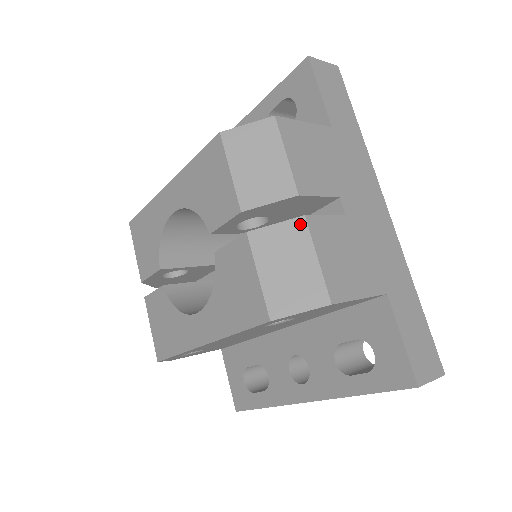
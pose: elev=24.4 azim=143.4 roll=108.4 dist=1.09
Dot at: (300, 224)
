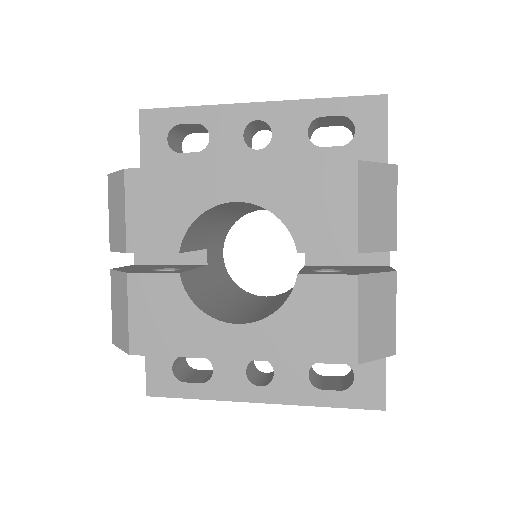
Dot at: (393, 278)
